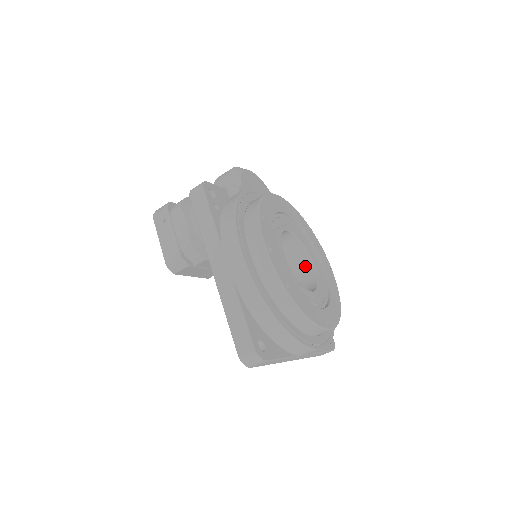
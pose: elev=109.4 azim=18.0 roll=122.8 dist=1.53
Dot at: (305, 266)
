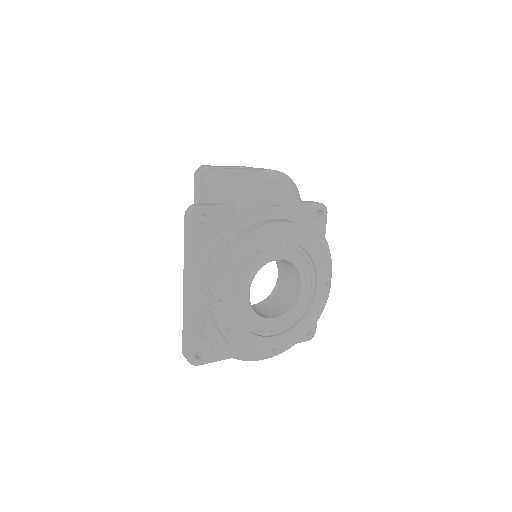
Dot at: (296, 282)
